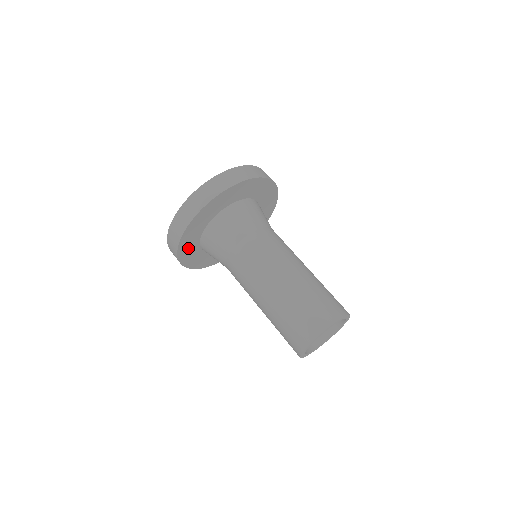
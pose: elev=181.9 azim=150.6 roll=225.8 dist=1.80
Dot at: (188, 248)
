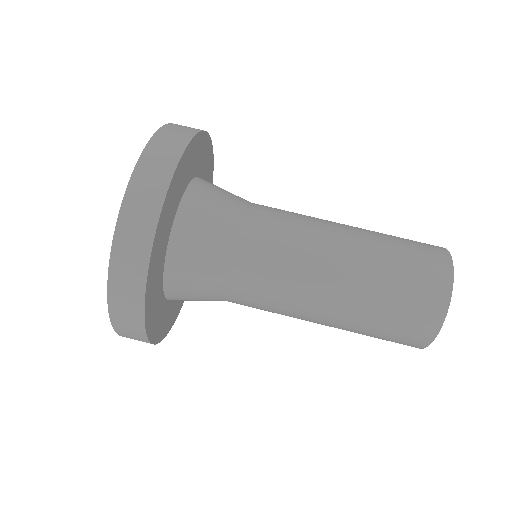
Dot at: (154, 310)
